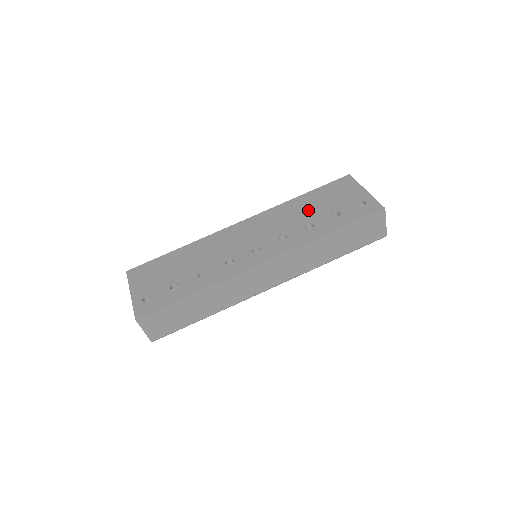
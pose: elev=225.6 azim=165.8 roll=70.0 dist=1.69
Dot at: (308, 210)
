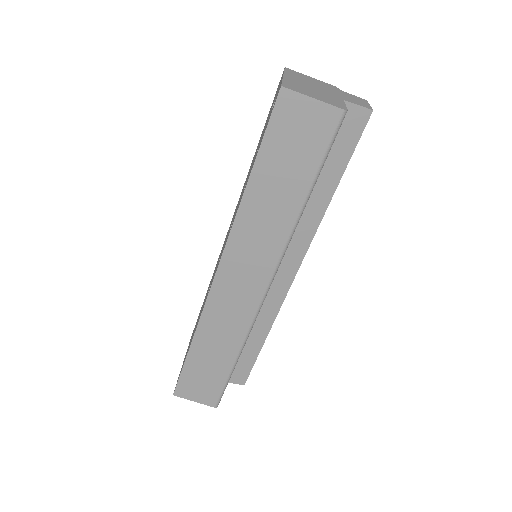
Dot at: occluded
